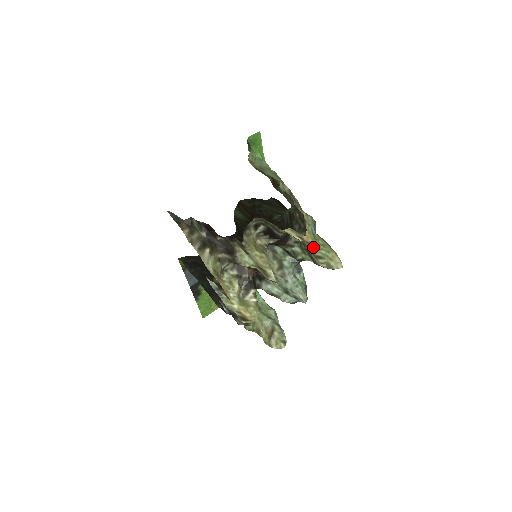
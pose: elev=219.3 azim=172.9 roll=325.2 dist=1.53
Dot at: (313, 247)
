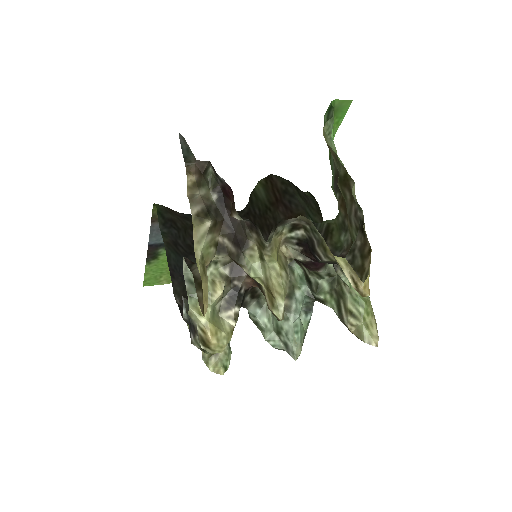
Dot at: (350, 295)
